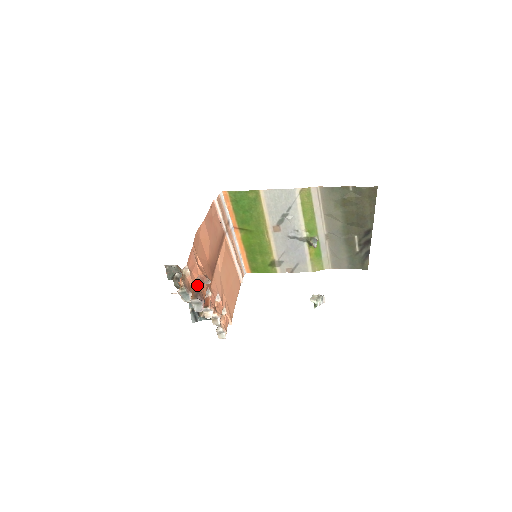
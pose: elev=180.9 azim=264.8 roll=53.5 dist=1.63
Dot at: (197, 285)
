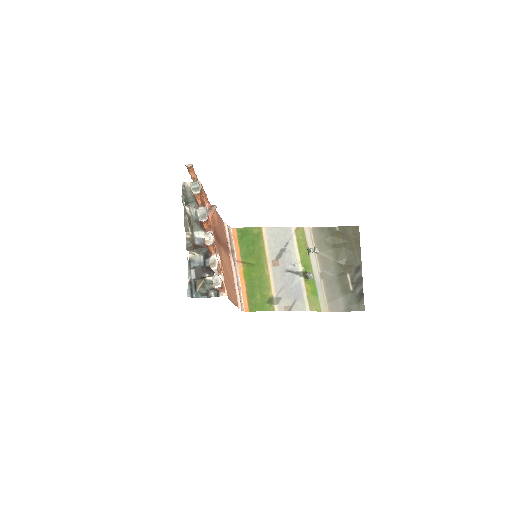
Dot at: occluded
